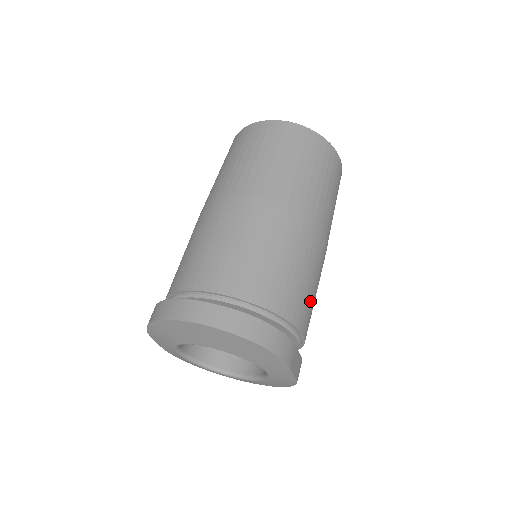
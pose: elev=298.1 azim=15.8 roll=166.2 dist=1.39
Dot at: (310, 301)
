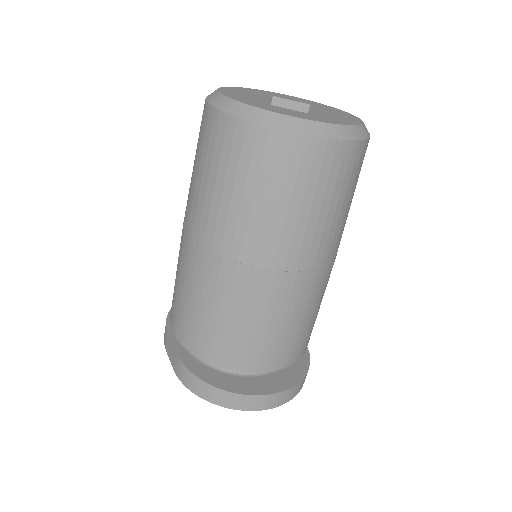
Dot at: occluded
